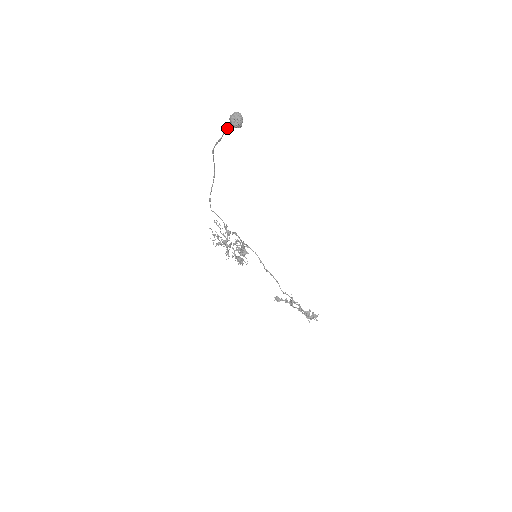
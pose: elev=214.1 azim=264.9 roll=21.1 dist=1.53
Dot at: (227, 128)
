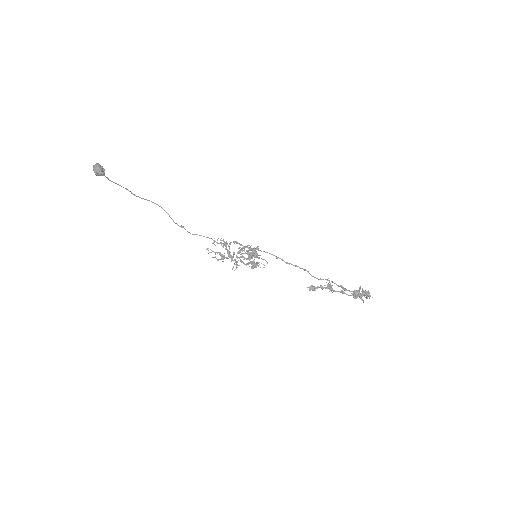
Dot at: occluded
